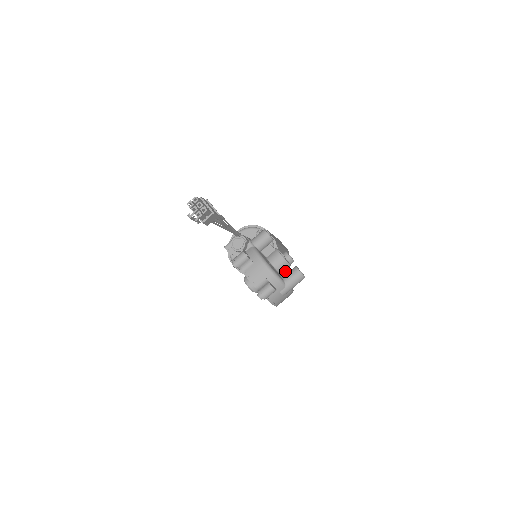
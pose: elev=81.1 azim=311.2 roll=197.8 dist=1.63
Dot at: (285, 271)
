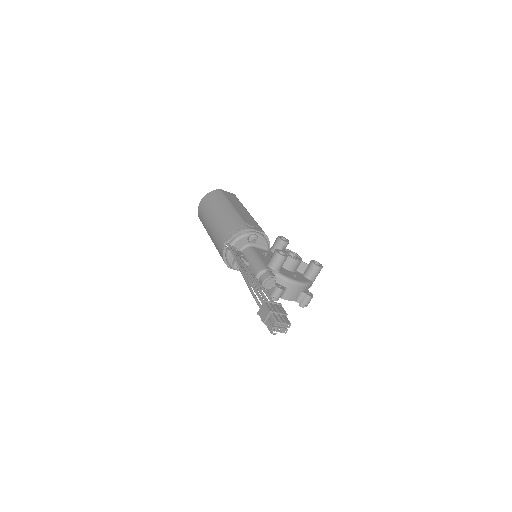
Dot at: (302, 268)
